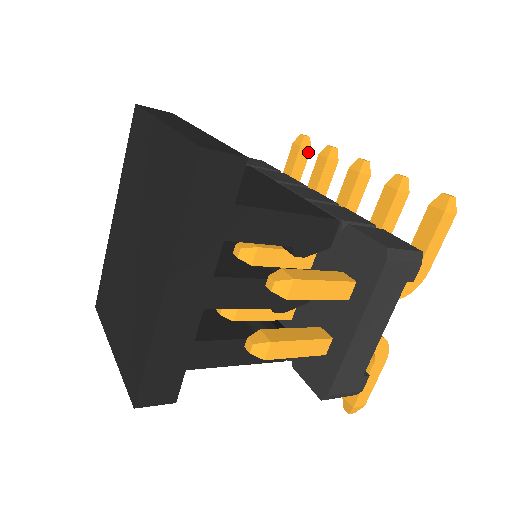
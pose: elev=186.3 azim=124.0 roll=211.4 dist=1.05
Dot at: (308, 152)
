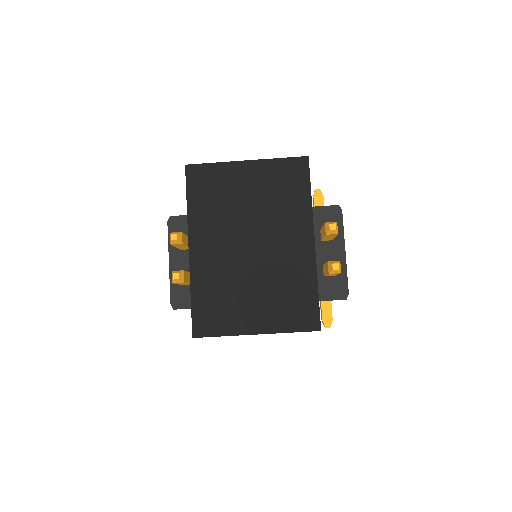
Dot at: occluded
